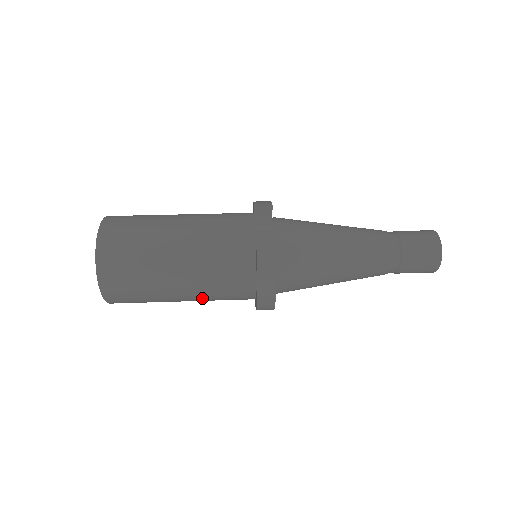
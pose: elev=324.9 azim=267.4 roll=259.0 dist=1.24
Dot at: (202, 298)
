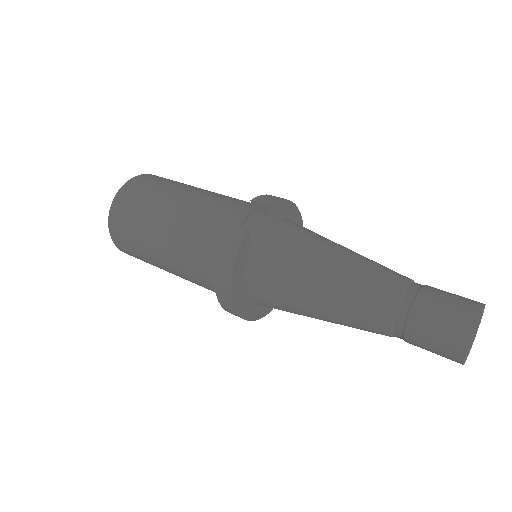
Dot at: (188, 280)
